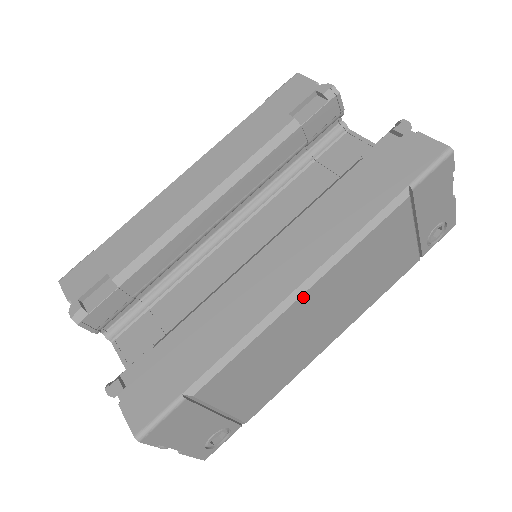
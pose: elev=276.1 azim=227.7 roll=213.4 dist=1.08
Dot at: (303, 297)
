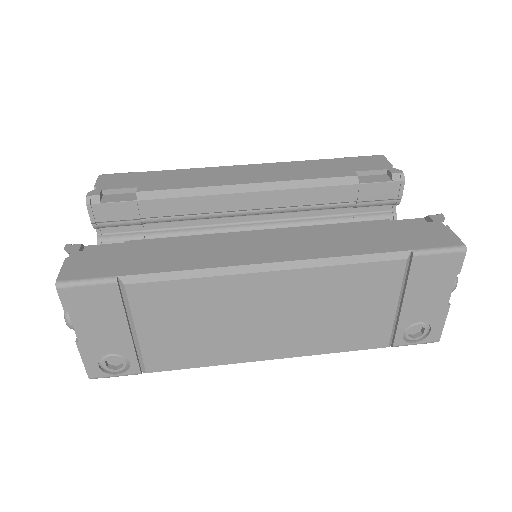
Dot at: (267, 275)
